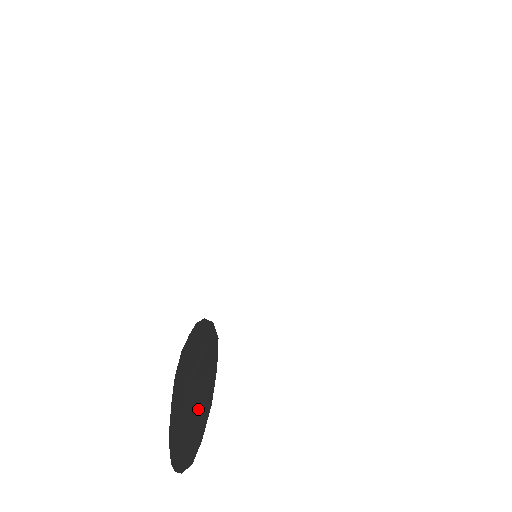
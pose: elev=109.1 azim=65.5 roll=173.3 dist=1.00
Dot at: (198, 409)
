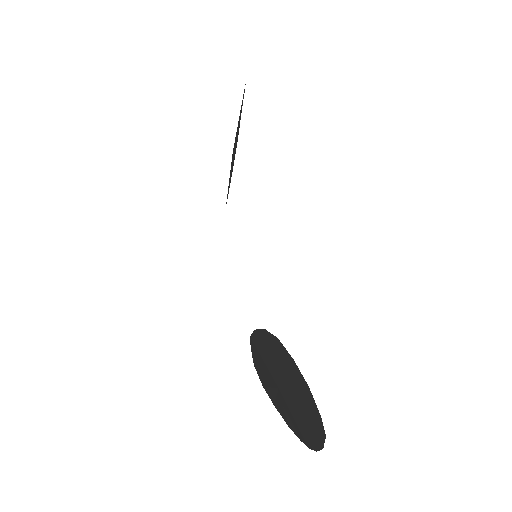
Dot at: (301, 397)
